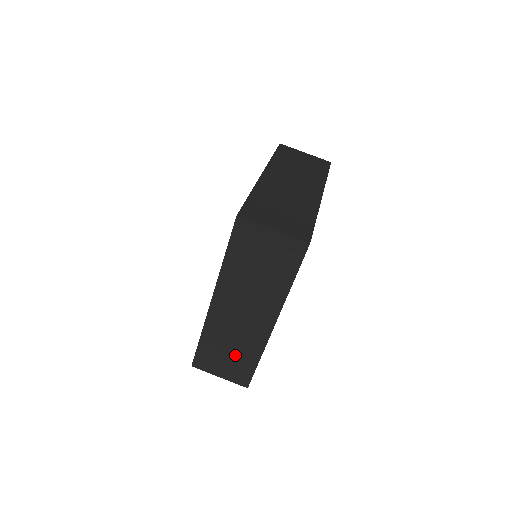
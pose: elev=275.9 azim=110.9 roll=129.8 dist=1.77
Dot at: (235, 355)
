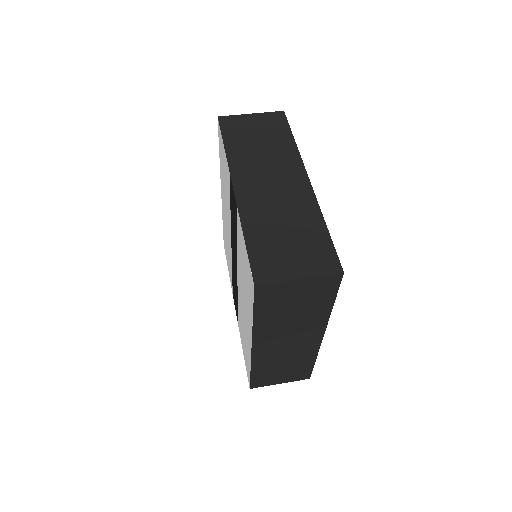
Dot at: (290, 367)
